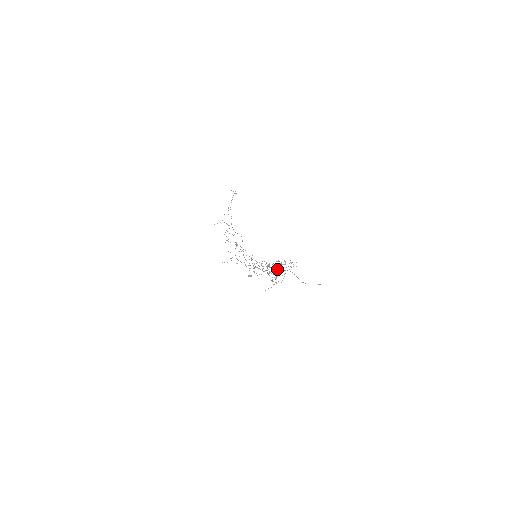
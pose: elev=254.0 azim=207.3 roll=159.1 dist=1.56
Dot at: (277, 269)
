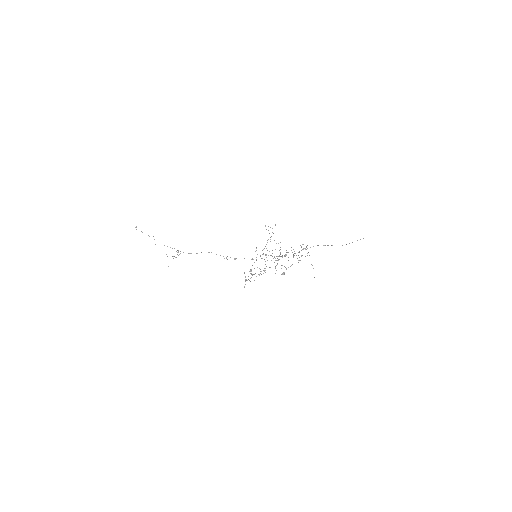
Dot at: occluded
